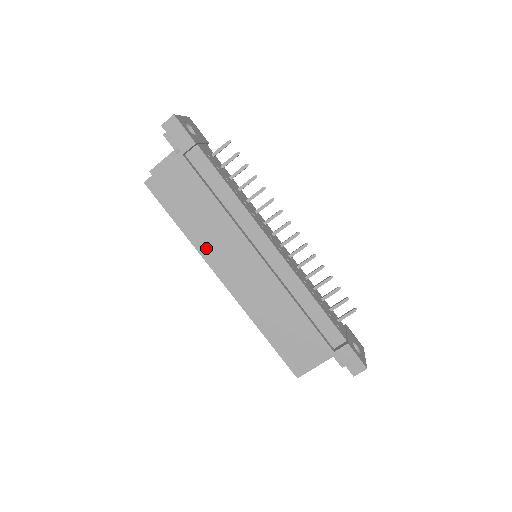
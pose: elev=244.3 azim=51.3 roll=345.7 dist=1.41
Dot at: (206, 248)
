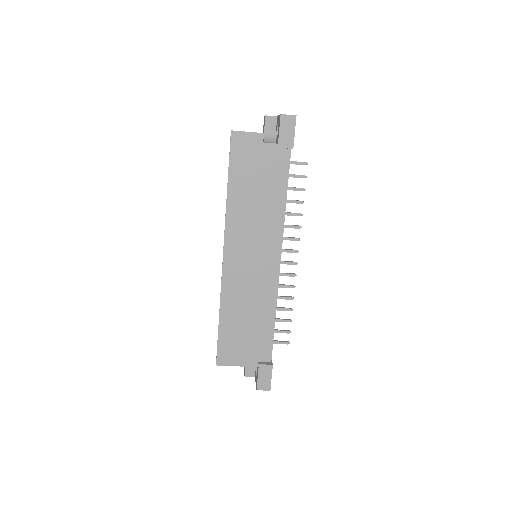
Dot at: (234, 225)
